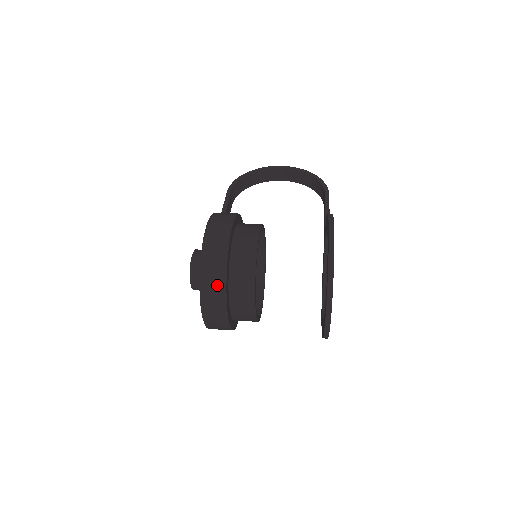
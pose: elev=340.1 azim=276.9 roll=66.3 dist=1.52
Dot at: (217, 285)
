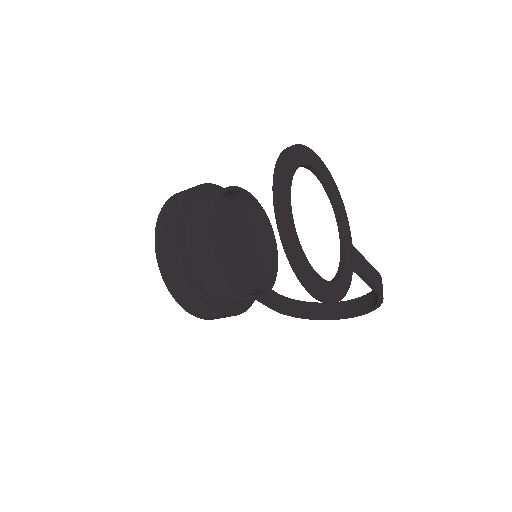
Dot at: (185, 192)
